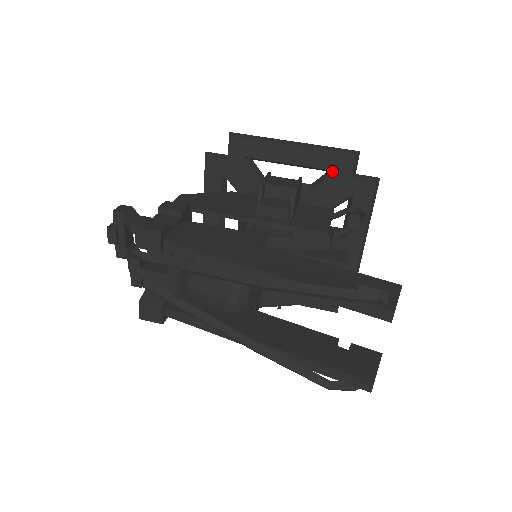
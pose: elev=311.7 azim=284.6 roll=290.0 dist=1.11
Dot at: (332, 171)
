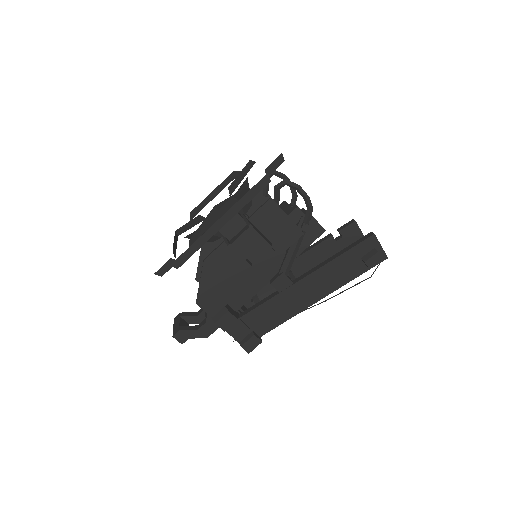
Dot at: occluded
